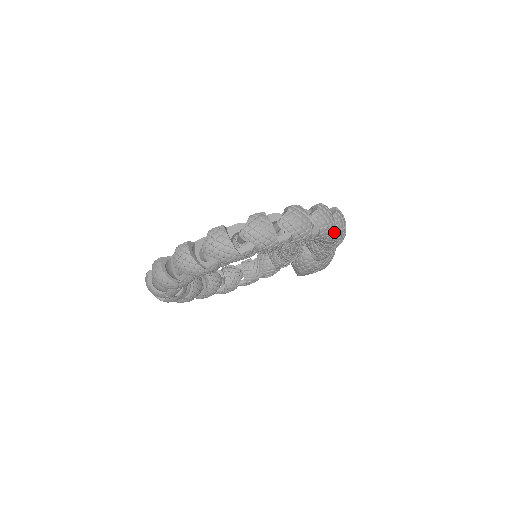
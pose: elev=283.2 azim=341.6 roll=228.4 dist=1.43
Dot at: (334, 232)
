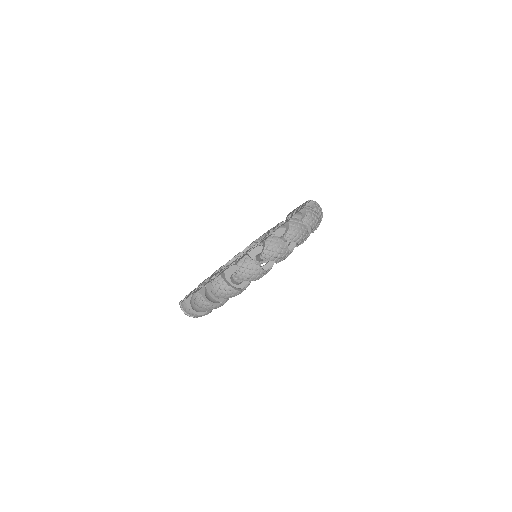
Dot at: (310, 227)
